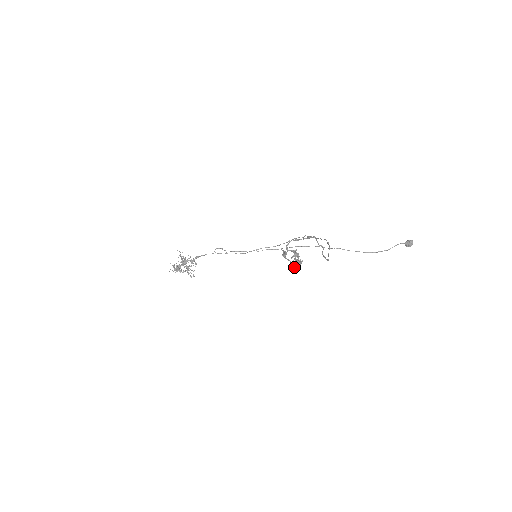
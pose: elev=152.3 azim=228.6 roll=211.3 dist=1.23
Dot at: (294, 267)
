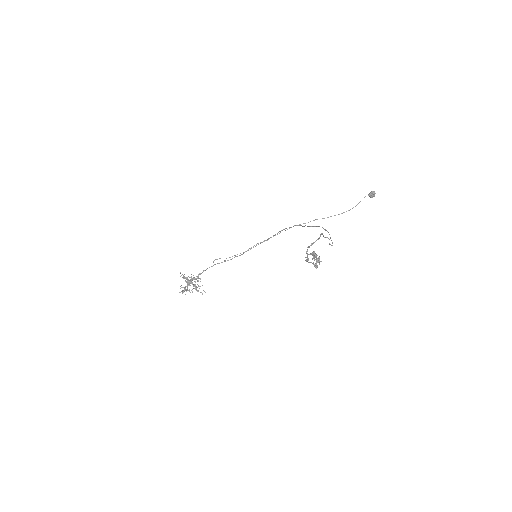
Dot at: (316, 266)
